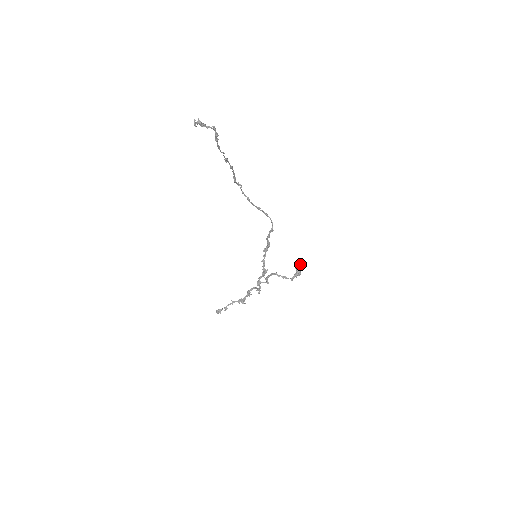
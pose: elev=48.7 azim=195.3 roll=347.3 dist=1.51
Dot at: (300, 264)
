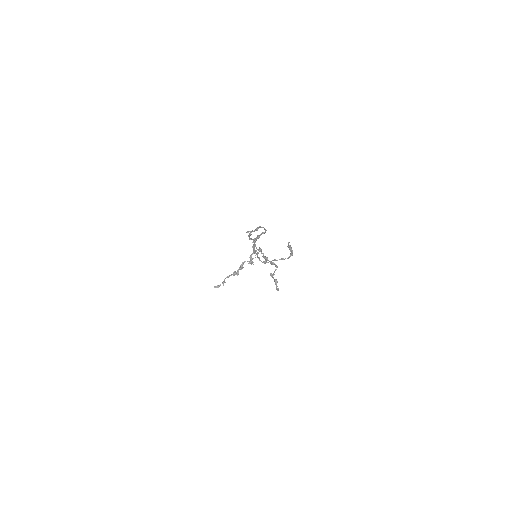
Dot at: (289, 242)
